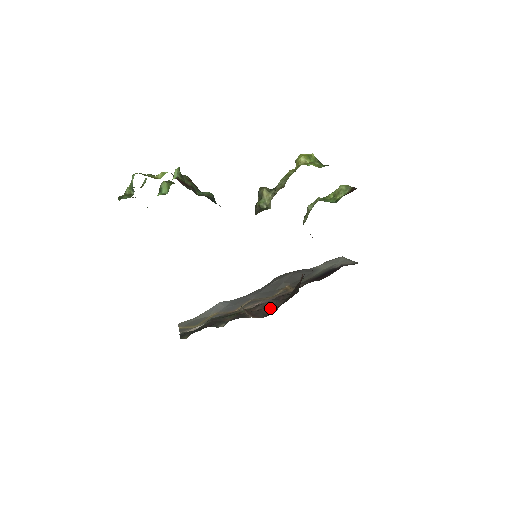
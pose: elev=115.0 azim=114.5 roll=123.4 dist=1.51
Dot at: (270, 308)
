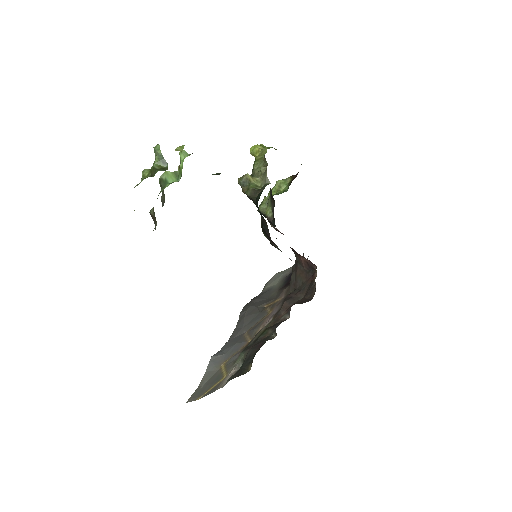
Dot at: occluded
